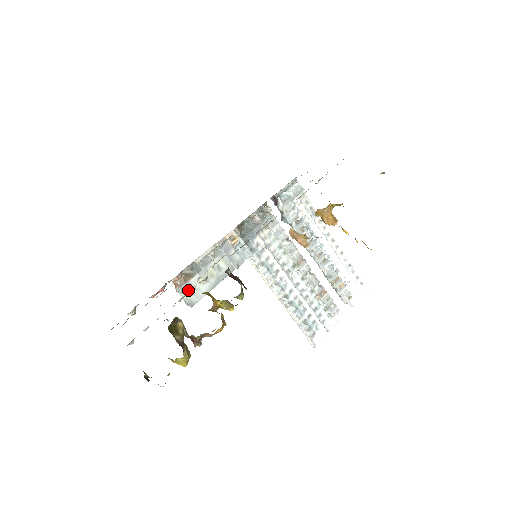
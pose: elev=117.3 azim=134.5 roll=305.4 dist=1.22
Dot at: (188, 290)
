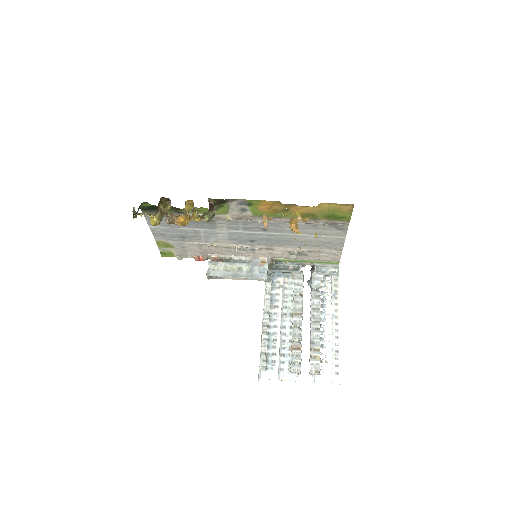
Dot at: (214, 267)
